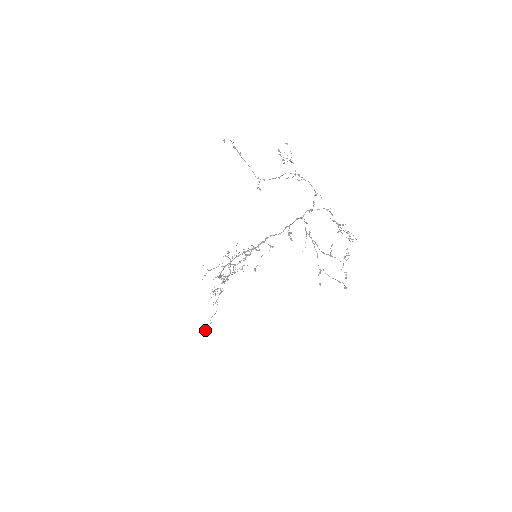
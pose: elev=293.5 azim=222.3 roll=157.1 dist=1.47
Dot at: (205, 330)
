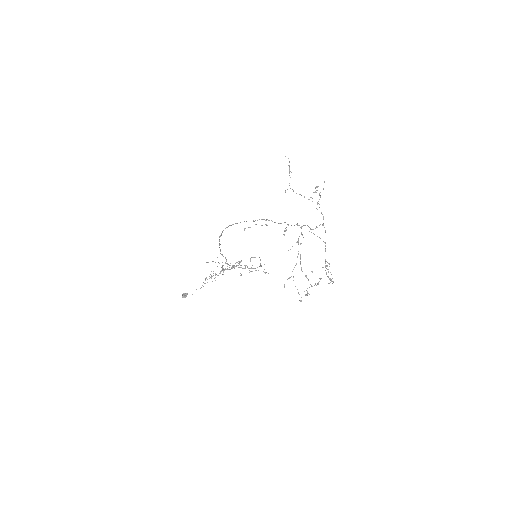
Dot at: (184, 297)
